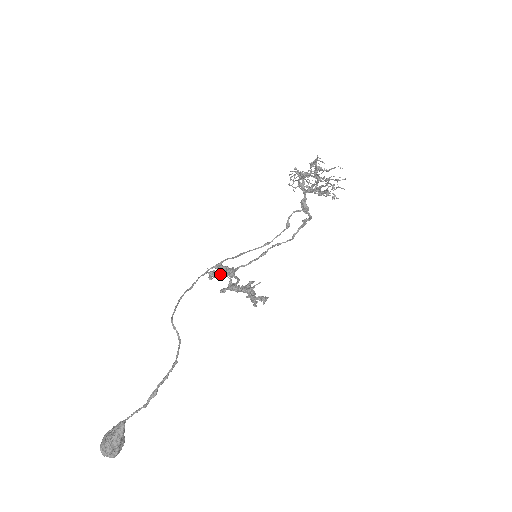
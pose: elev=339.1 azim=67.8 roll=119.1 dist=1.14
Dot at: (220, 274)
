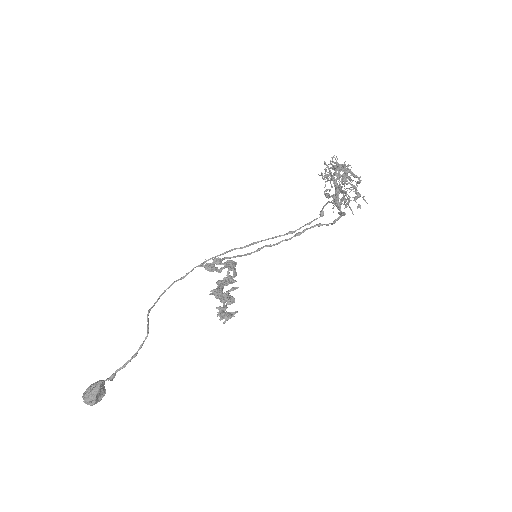
Dot at: (223, 263)
